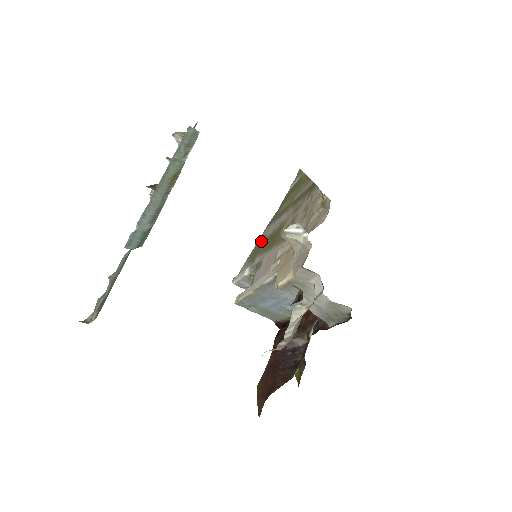
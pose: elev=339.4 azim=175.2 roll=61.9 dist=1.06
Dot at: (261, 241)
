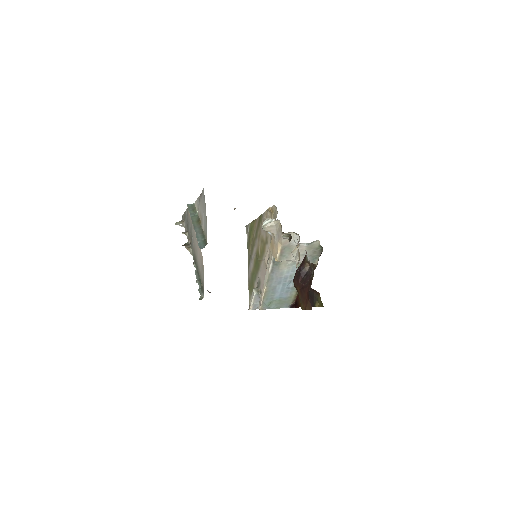
Dot at: (250, 277)
